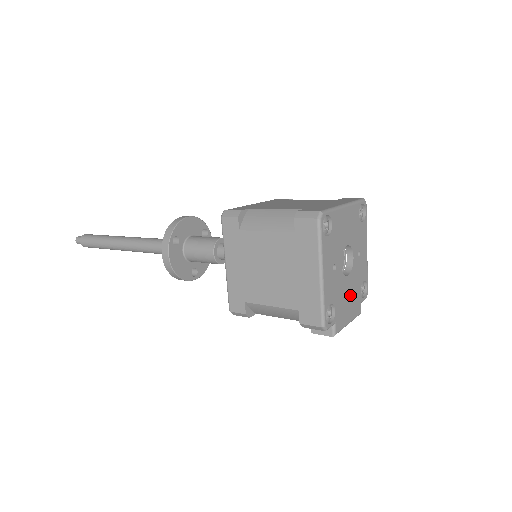
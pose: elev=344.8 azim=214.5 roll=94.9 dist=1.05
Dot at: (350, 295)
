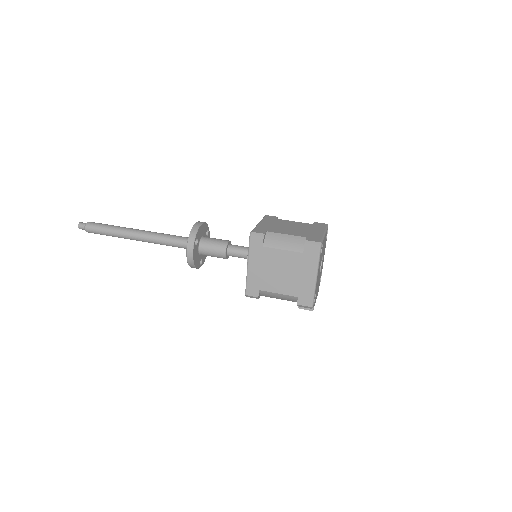
Dot at: (318, 284)
